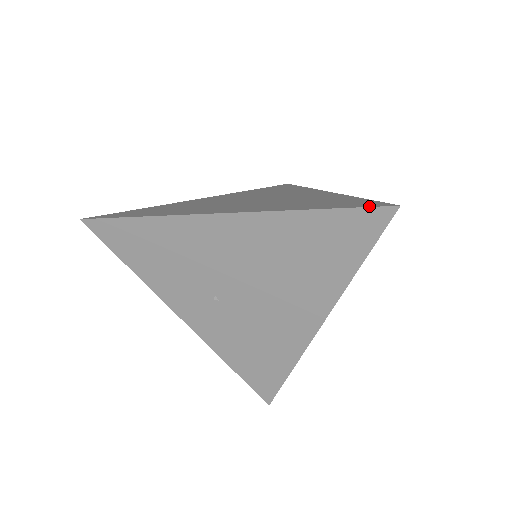
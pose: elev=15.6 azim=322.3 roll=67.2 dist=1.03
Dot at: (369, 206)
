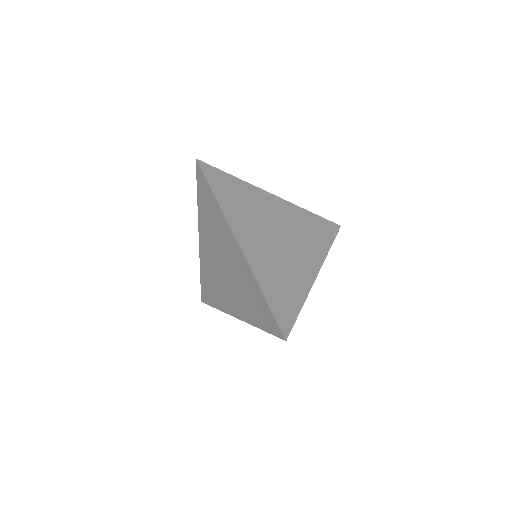
Dot at: (279, 324)
